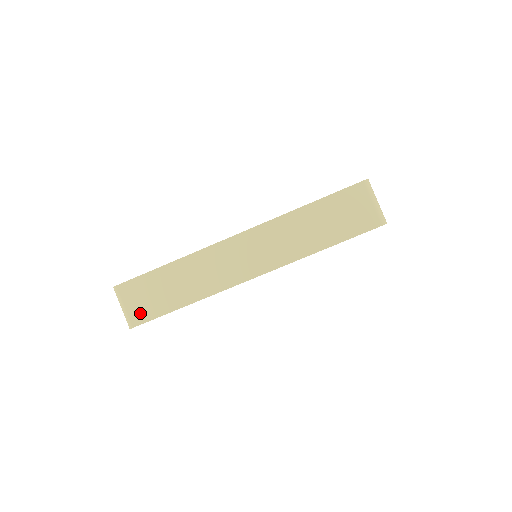
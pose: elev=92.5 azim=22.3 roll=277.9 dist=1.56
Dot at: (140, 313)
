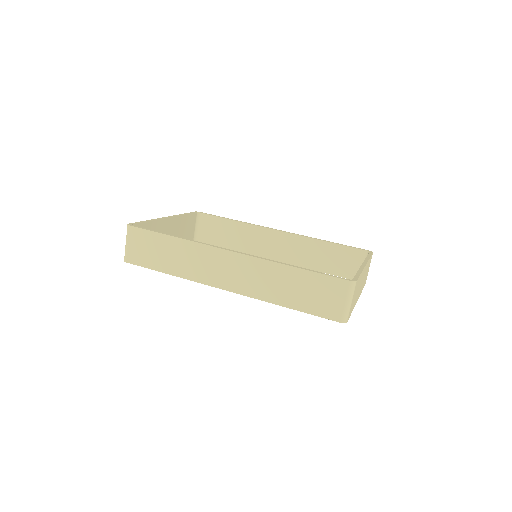
Dot at: (136, 256)
